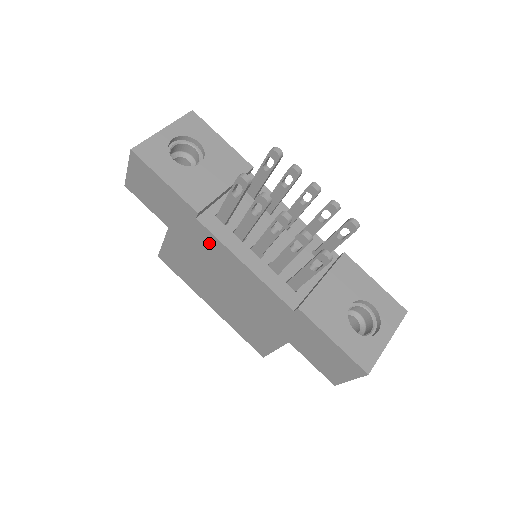
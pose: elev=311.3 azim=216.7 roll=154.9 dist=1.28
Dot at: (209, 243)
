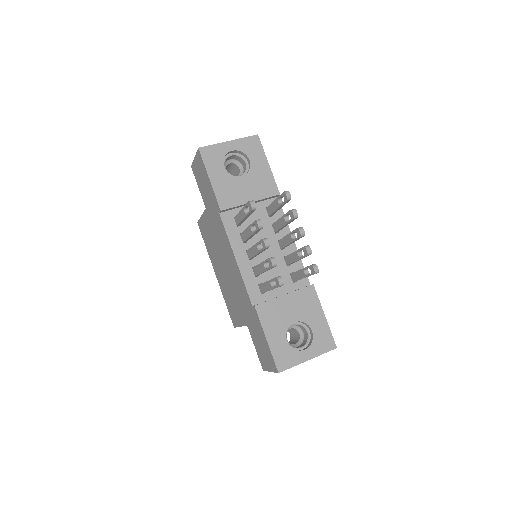
Dot at: (222, 233)
